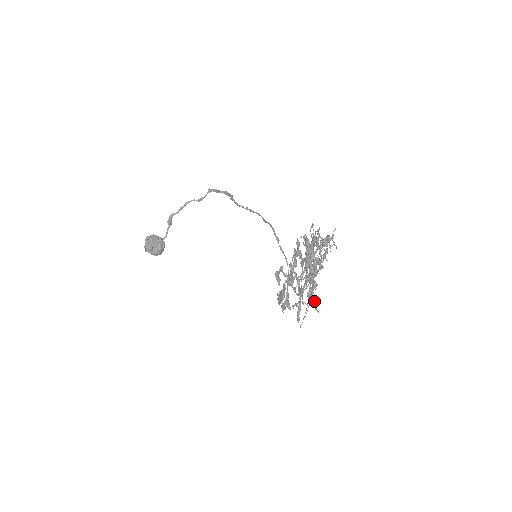
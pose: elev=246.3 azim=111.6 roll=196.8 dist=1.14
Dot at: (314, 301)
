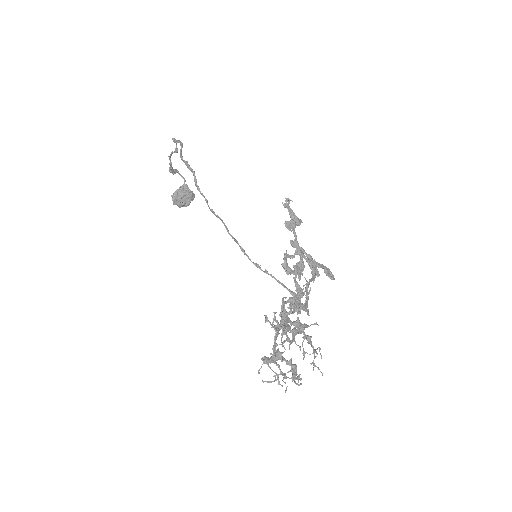
Dot at: (314, 364)
